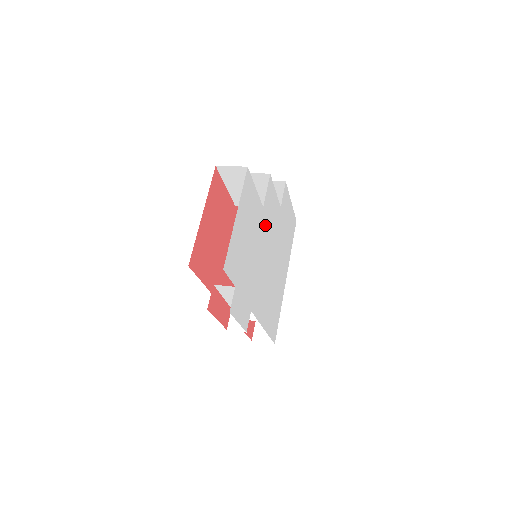
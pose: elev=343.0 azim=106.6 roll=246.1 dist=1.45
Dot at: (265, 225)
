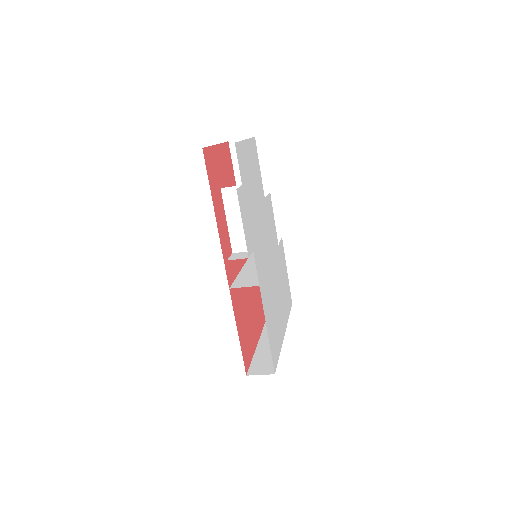
Dot at: (266, 218)
